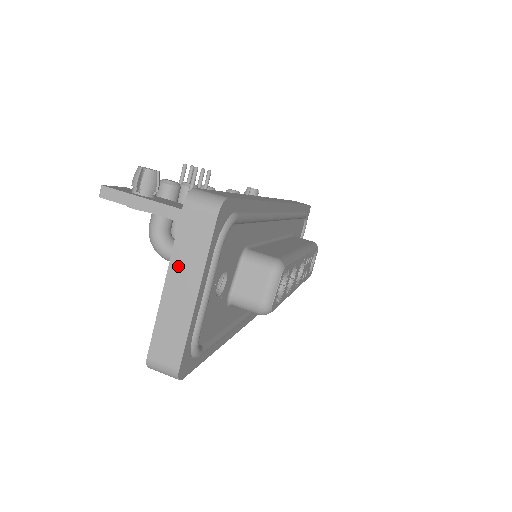
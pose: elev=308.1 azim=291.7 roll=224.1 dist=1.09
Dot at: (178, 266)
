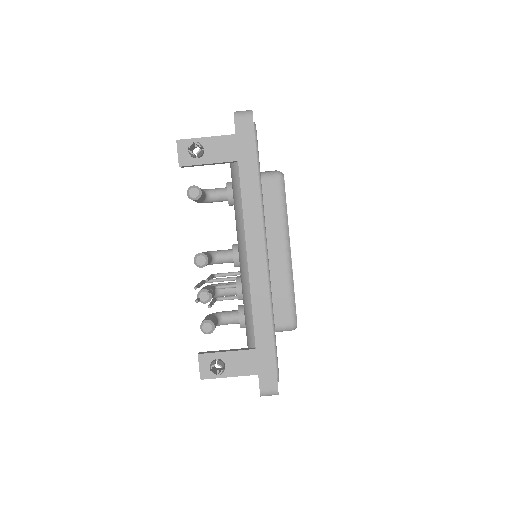
Dot at: occluded
